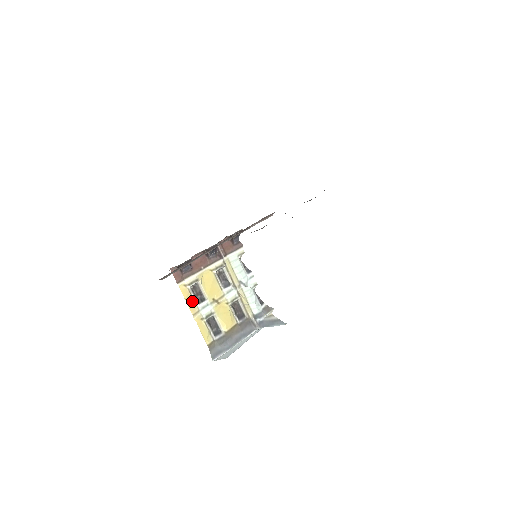
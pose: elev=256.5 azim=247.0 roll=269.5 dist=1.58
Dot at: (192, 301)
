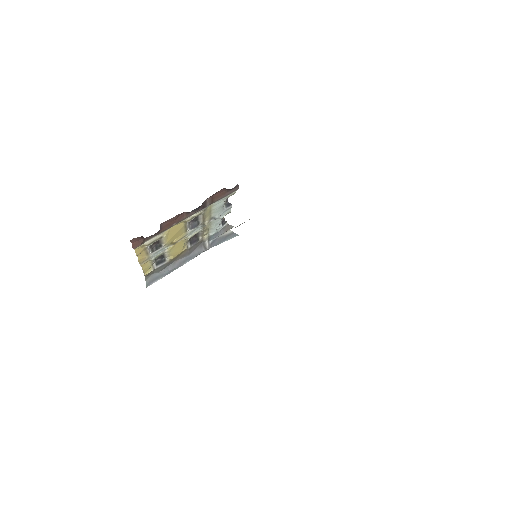
Dot at: (145, 253)
